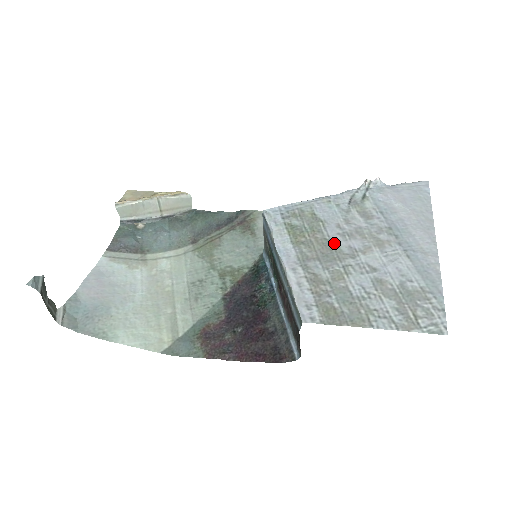
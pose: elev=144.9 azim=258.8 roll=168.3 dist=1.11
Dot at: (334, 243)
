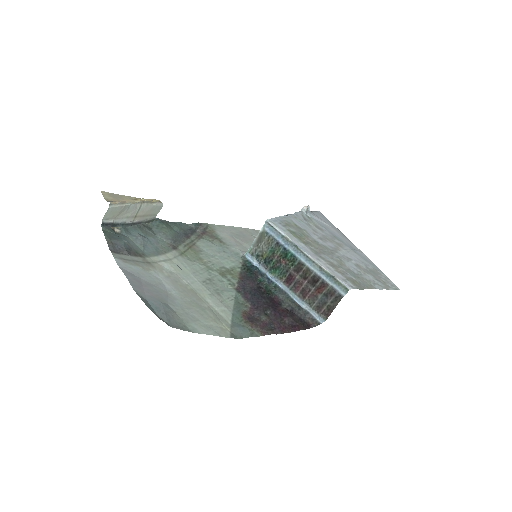
Dot at: (322, 244)
